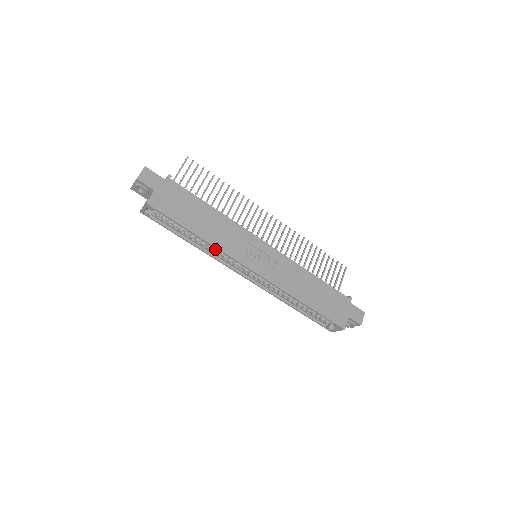
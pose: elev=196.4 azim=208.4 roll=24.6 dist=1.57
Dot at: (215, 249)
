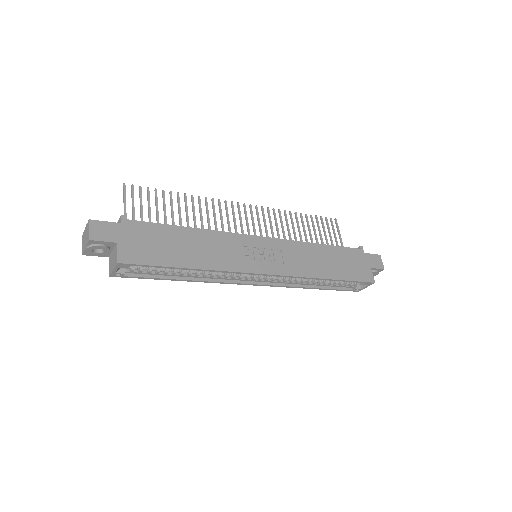
Dot at: (214, 272)
